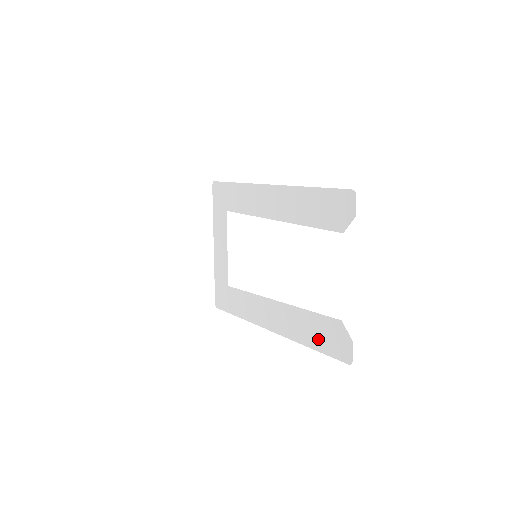
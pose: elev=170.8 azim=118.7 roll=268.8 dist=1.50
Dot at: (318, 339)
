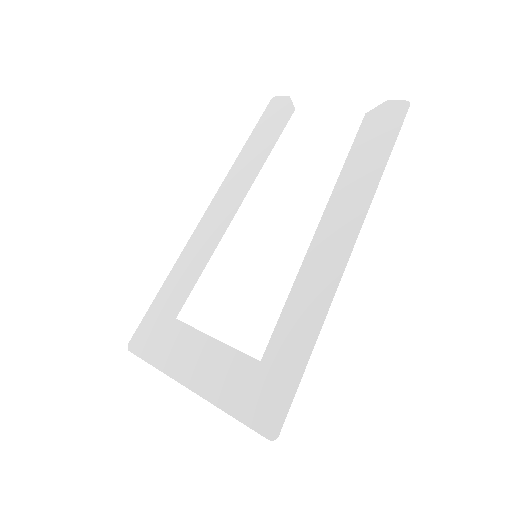
Dot at: (379, 147)
